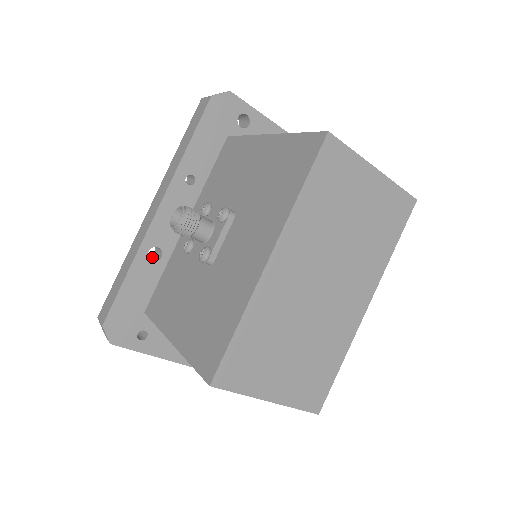
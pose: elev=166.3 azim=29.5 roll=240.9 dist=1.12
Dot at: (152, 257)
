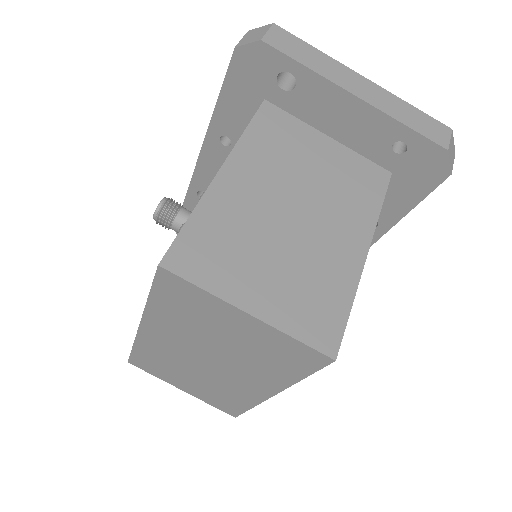
Dot at: occluded
